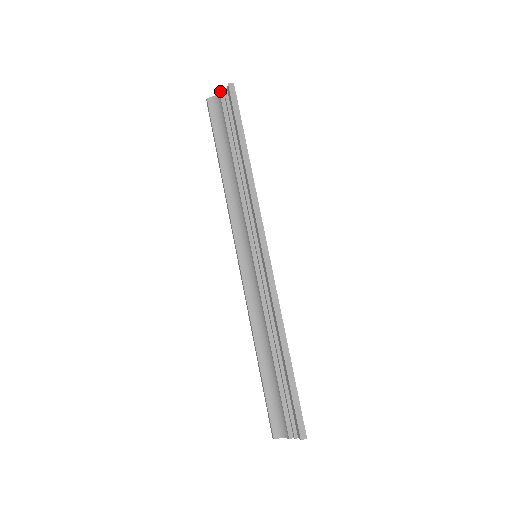
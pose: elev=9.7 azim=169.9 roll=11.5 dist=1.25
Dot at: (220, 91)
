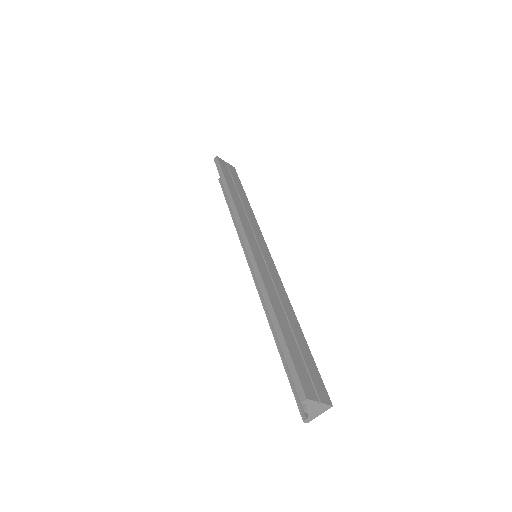
Dot at: occluded
